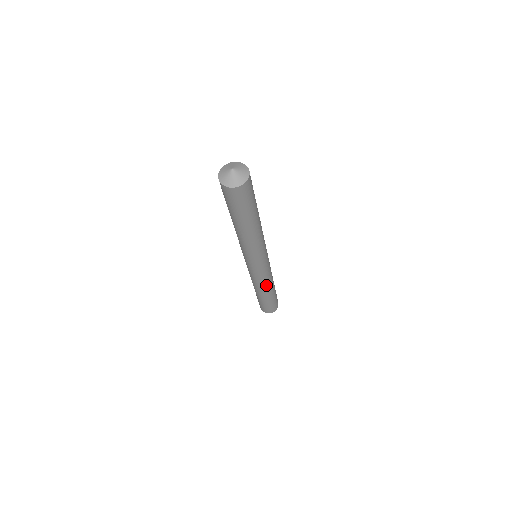
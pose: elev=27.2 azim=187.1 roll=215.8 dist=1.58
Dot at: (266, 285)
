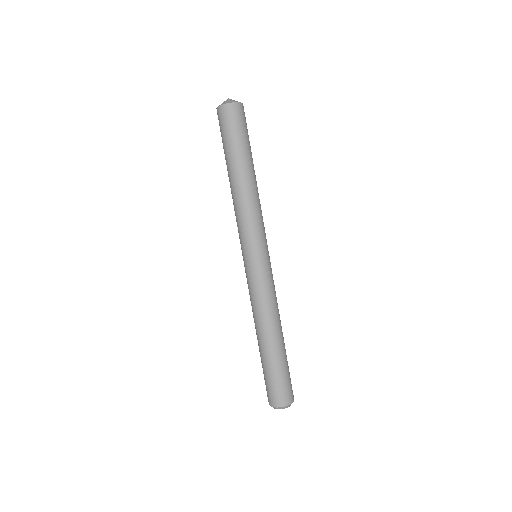
Dot at: (260, 314)
